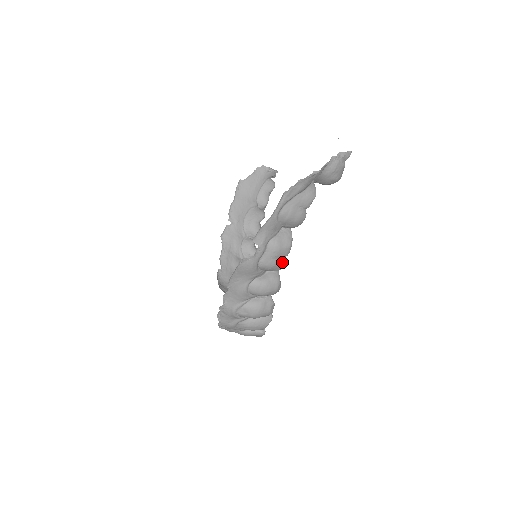
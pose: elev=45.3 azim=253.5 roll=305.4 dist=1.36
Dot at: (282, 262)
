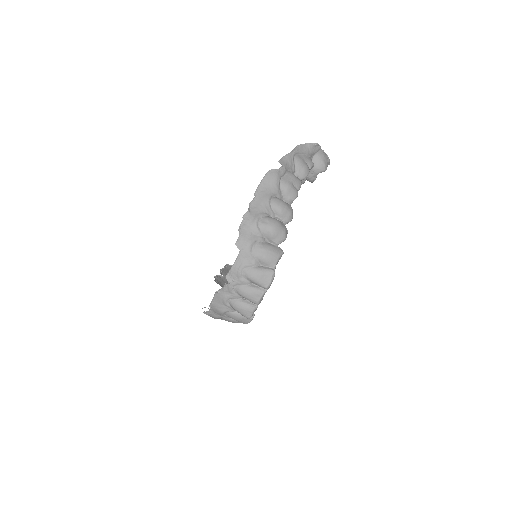
Dot at: (296, 190)
